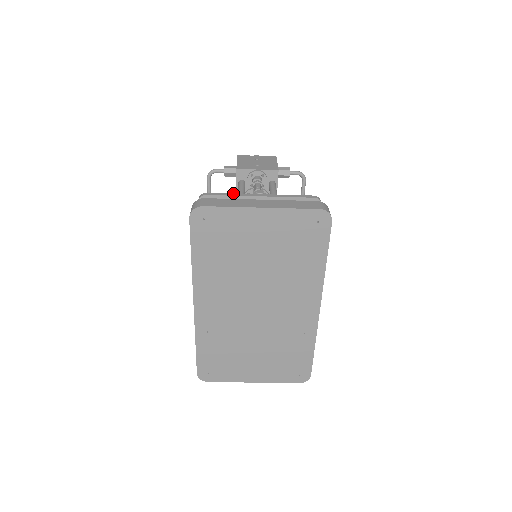
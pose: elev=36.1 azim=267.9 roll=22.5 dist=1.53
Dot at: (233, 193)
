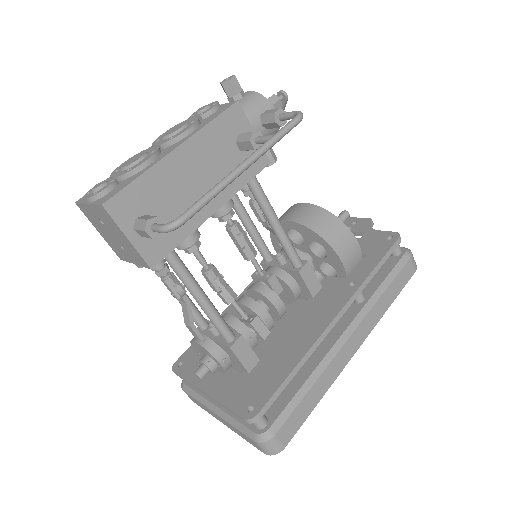
Dot at: (187, 381)
